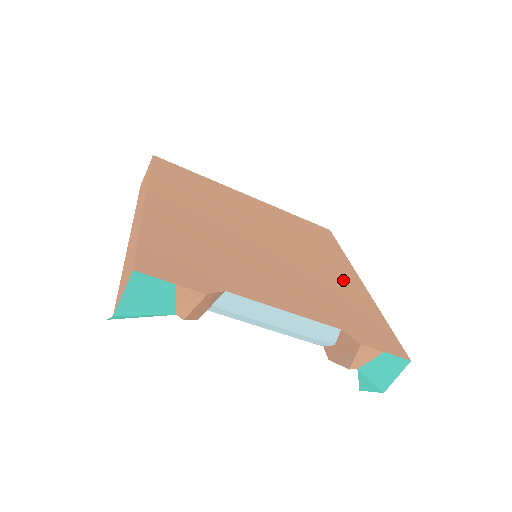
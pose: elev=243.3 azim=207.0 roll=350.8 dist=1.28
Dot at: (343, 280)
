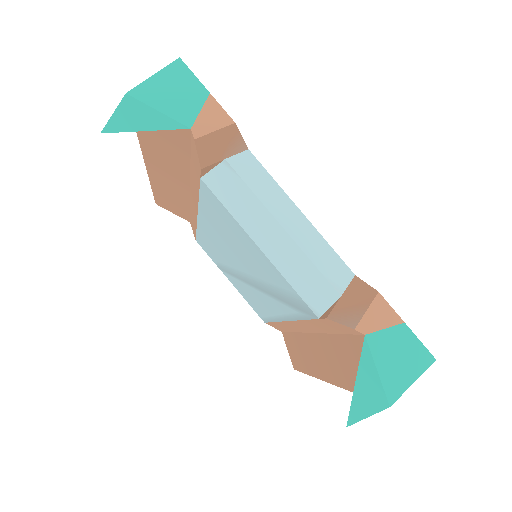
Dot at: occluded
